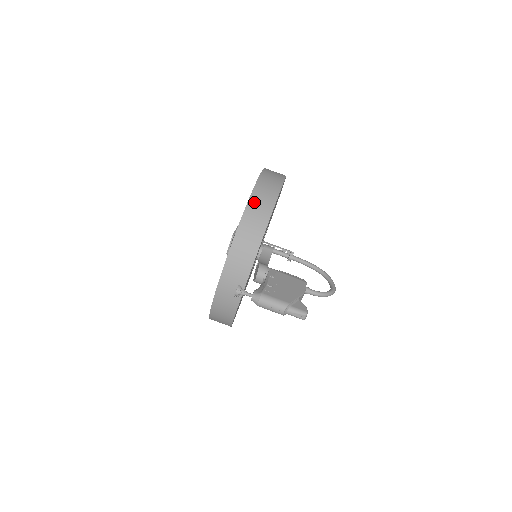
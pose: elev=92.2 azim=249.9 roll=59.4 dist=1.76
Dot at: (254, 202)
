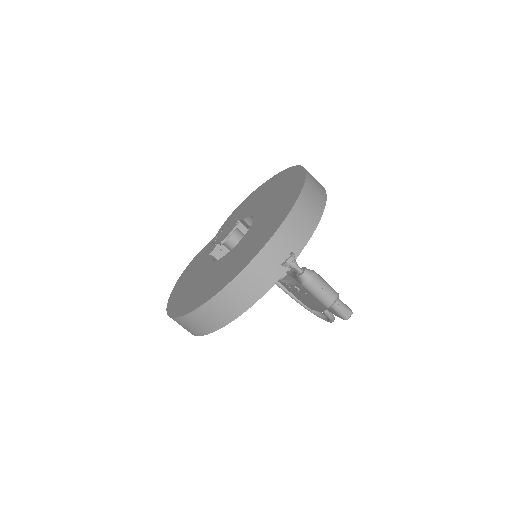
Dot at: (311, 176)
